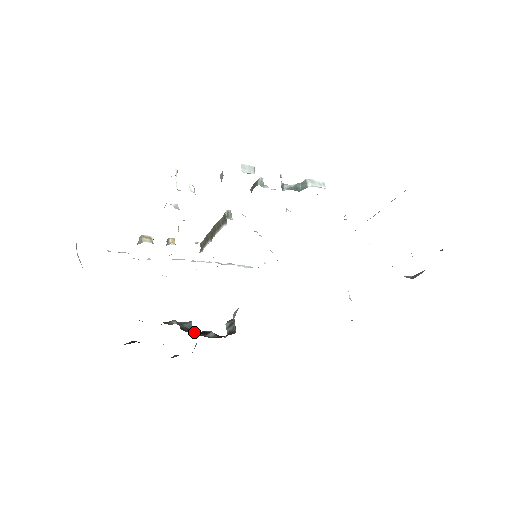
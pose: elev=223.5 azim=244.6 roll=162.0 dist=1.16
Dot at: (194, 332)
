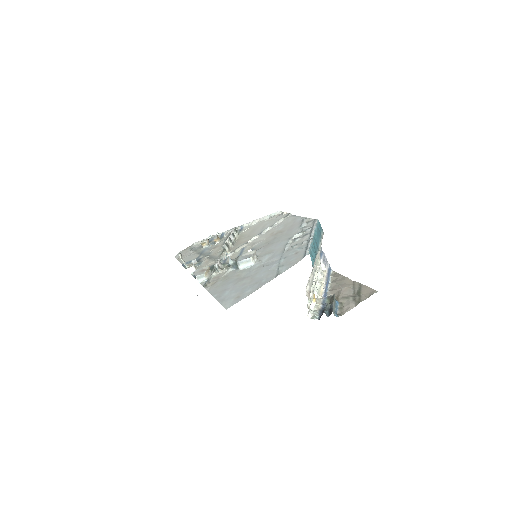
Dot at: occluded
